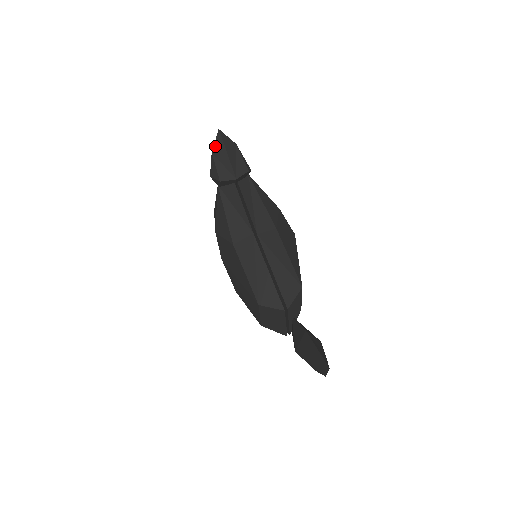
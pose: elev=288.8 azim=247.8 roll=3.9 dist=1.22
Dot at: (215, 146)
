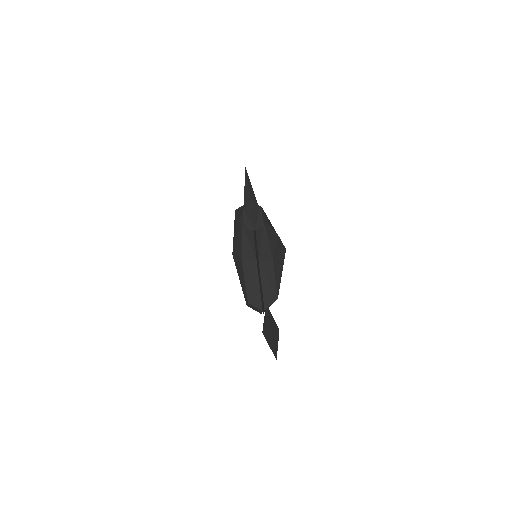
Dot at: (246, 207)
